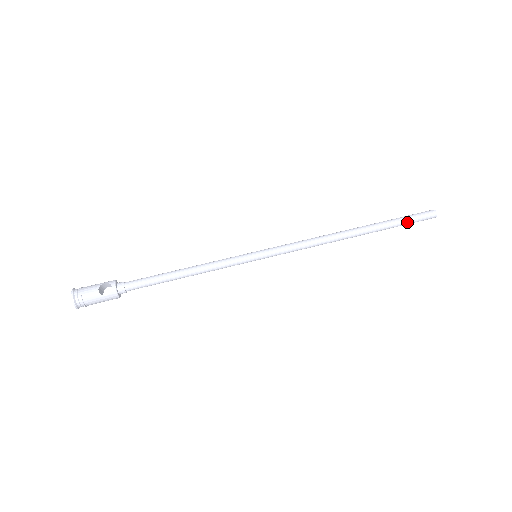
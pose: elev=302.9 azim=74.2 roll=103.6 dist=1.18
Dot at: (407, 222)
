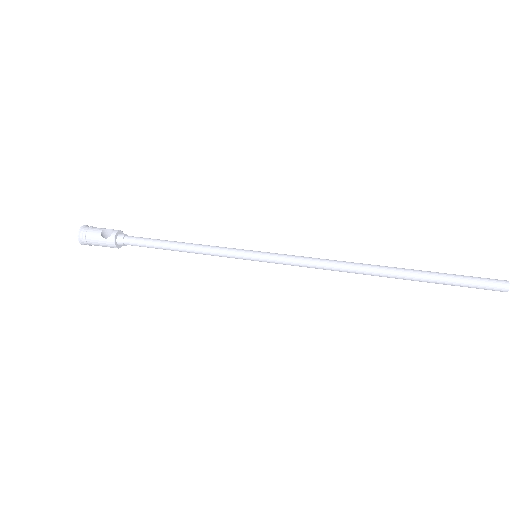
Dot at: (459, 281)
